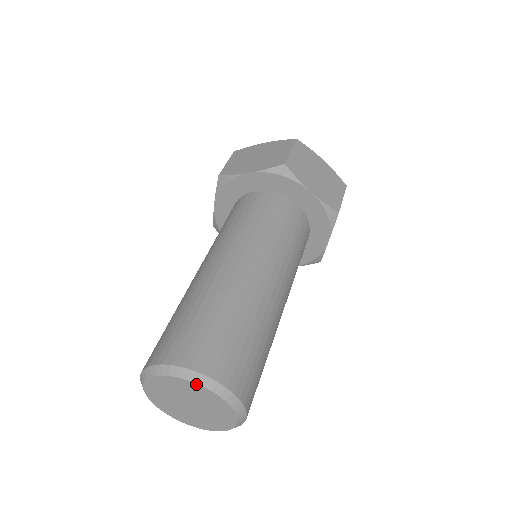
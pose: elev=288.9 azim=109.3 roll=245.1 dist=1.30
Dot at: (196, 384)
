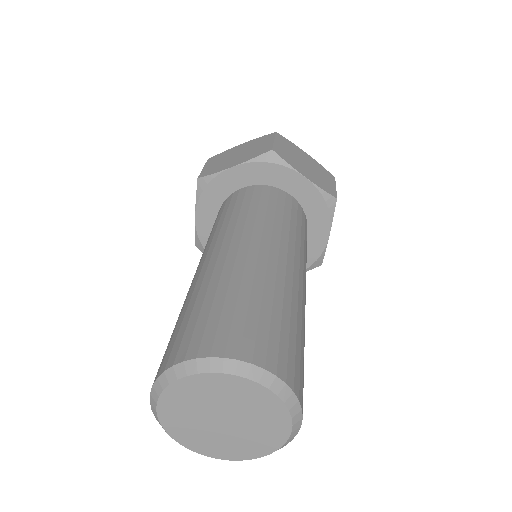
Dot at: (235, 377)
